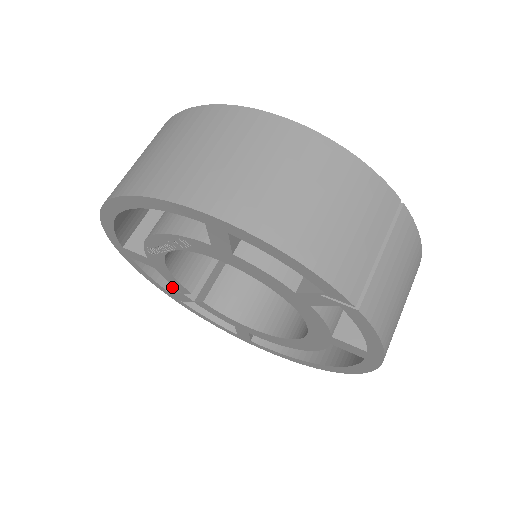
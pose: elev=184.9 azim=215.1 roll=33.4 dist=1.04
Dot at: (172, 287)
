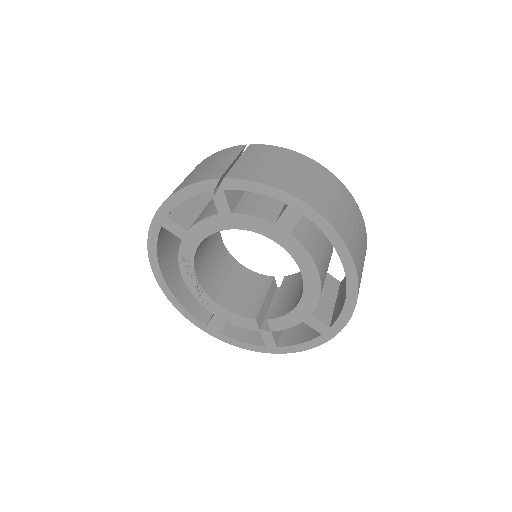
Dot at: occluded
